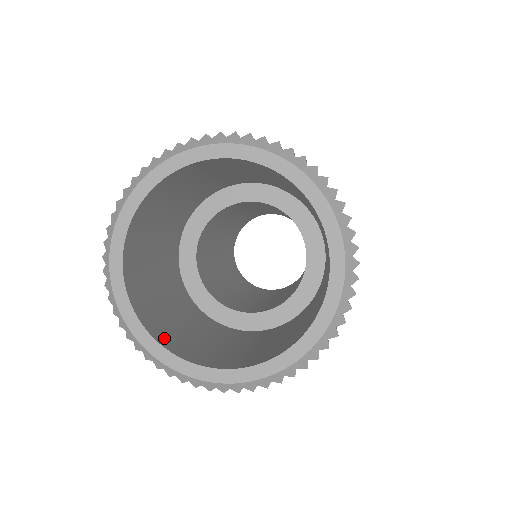
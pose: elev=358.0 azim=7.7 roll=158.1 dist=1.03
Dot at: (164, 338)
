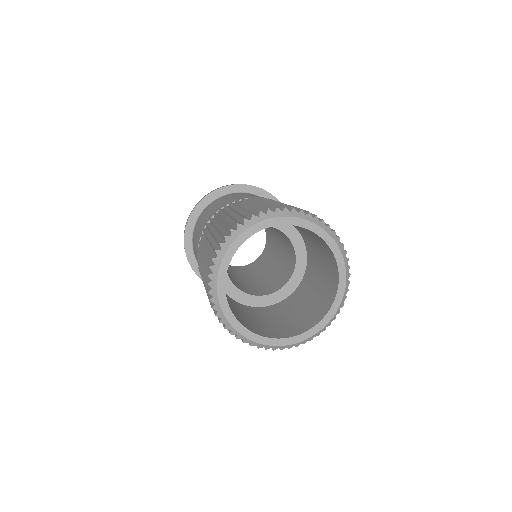
Dot at: occluded
